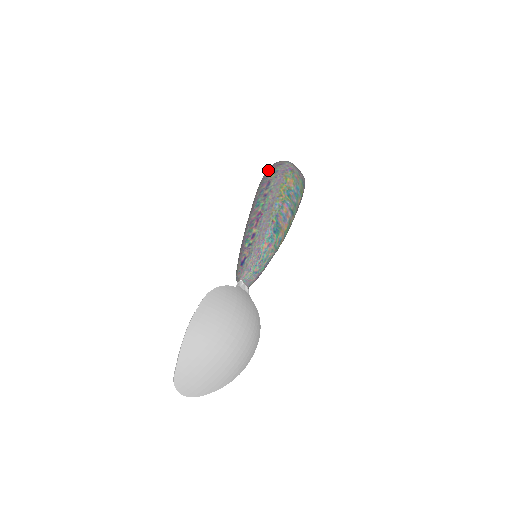
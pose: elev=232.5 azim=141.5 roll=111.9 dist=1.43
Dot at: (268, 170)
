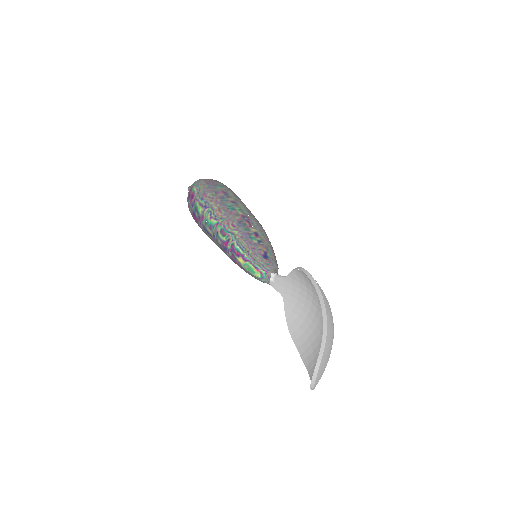
Dot at: (205, 182)
